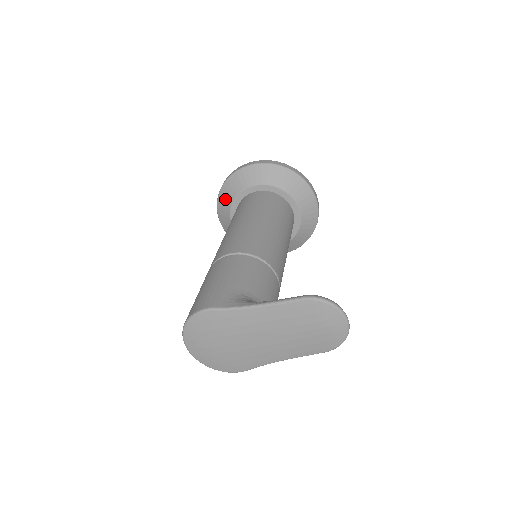
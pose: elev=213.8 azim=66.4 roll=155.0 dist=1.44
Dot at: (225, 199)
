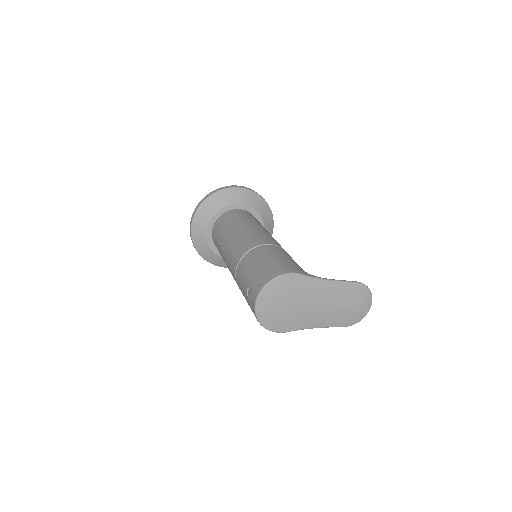
Dot at: (211, 206)
